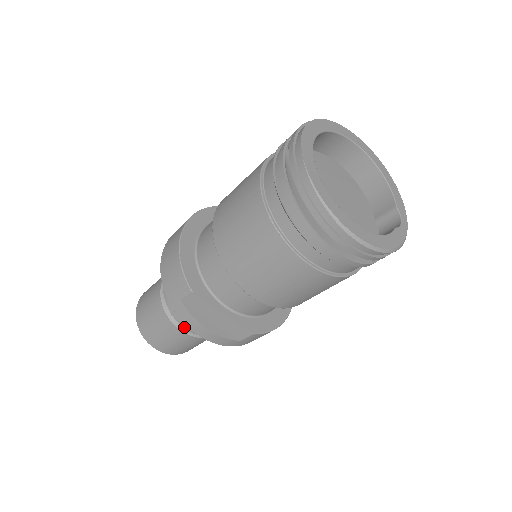
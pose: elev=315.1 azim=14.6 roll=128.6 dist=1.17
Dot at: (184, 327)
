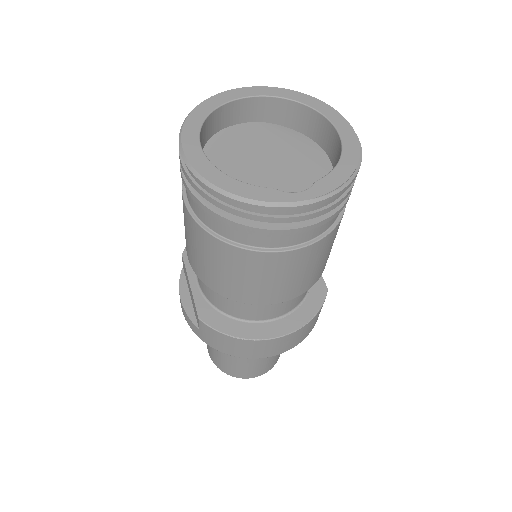
Dot at: occluded
